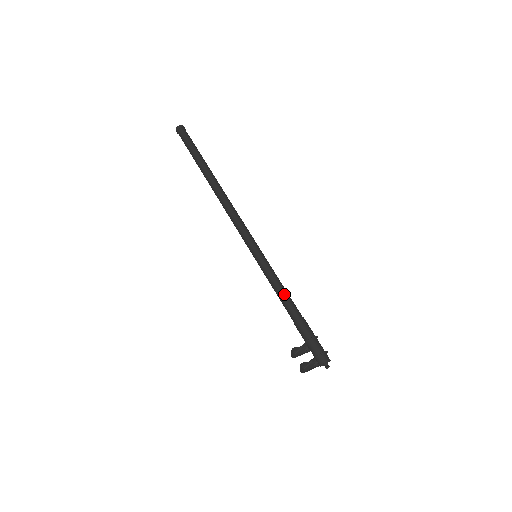
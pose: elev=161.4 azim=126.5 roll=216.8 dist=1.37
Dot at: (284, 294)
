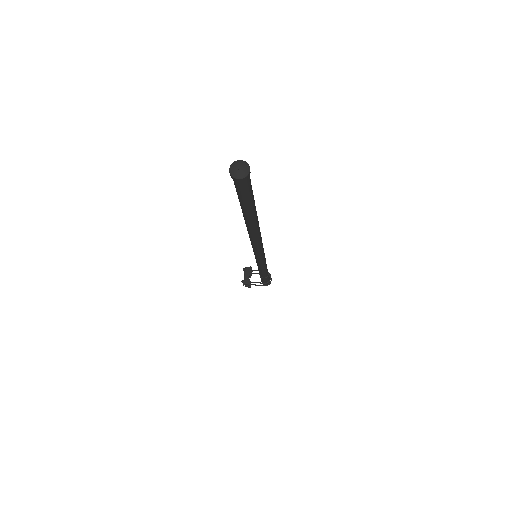
Dot at: occluded
